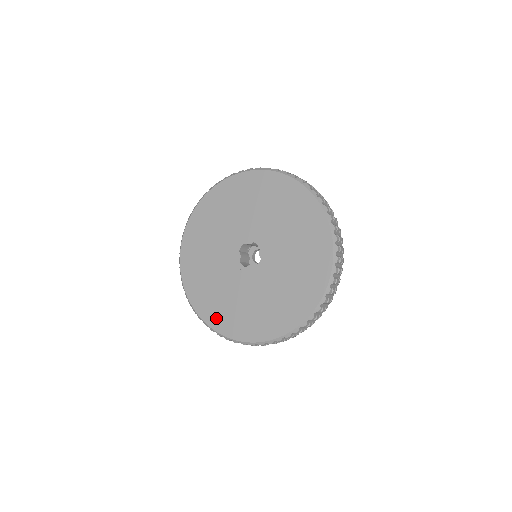
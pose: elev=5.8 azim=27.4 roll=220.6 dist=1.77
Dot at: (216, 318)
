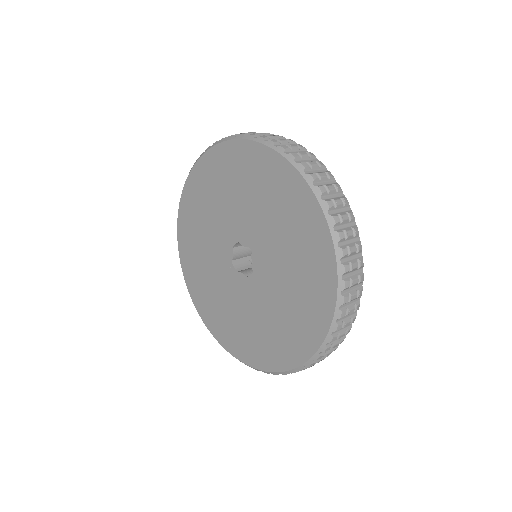
Dot at: (203, 307)
